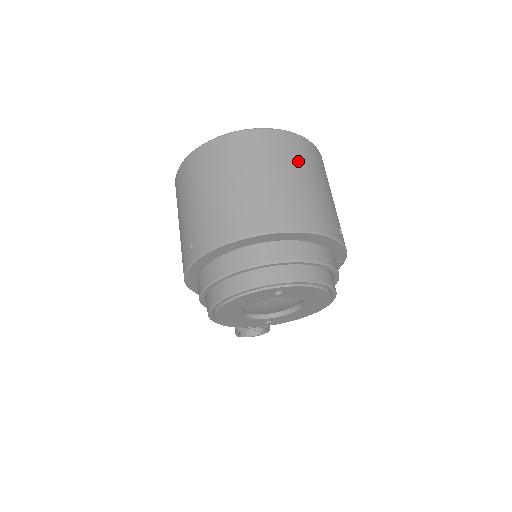
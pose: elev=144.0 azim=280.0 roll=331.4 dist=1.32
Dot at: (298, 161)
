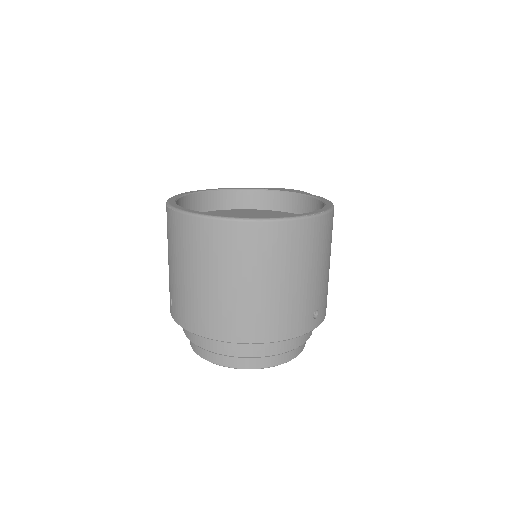
Dot at: (277, 261)
